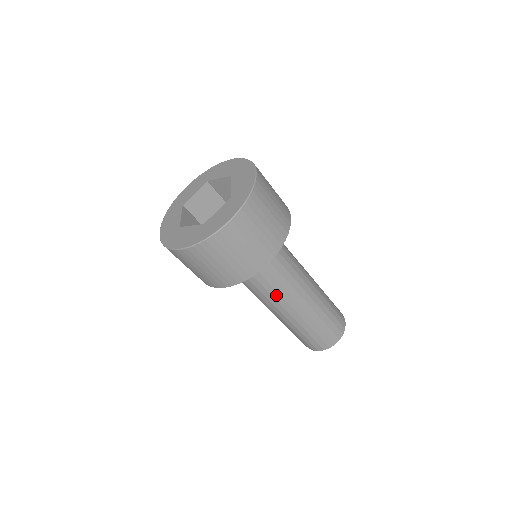
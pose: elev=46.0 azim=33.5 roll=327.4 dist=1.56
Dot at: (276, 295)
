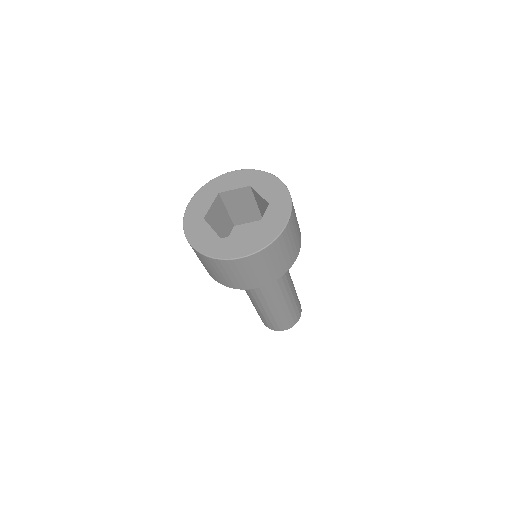
Dot at: (253, 292)
